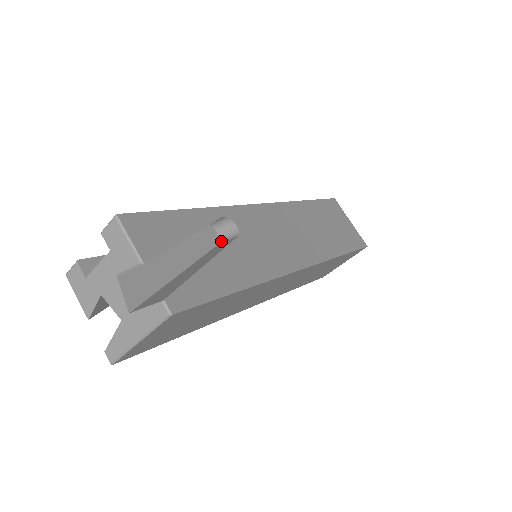
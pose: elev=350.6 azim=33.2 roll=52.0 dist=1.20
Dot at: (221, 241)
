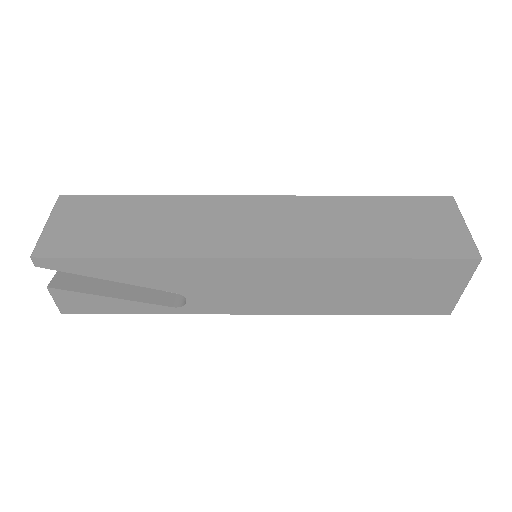
Dot at: occluded
